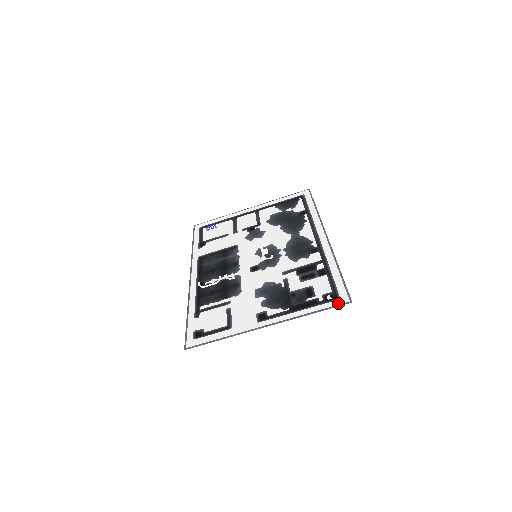
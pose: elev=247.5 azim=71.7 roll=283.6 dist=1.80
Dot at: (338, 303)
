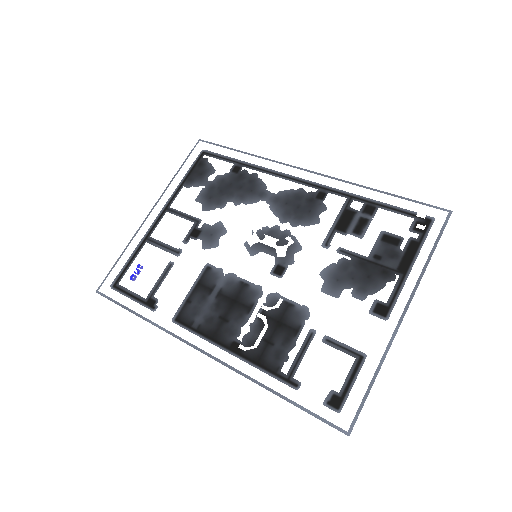
Dot at: (440, 224)
